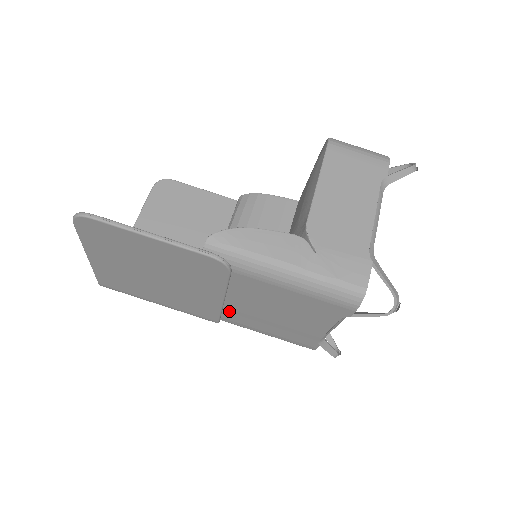
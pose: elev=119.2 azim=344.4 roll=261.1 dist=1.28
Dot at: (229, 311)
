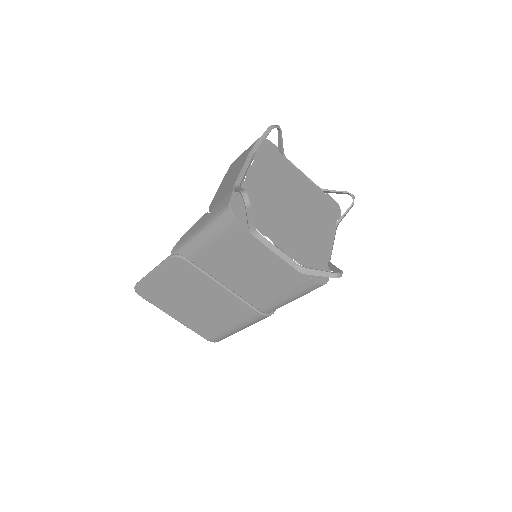
Dot at: (247, 296)
